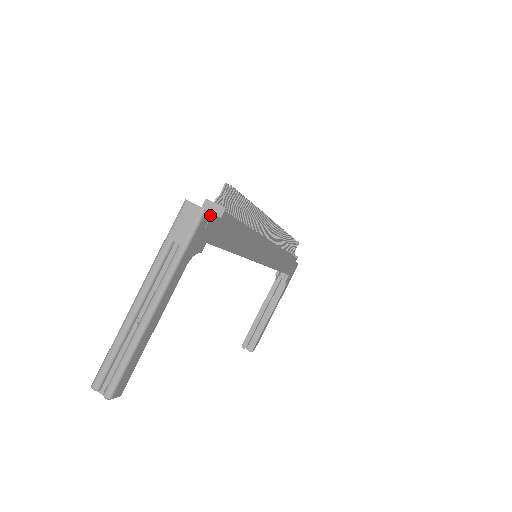
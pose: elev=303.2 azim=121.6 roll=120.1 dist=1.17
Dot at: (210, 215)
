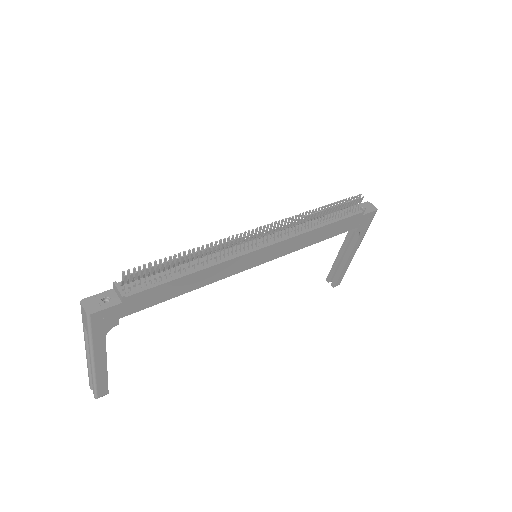
Dot at: (101, 312)
